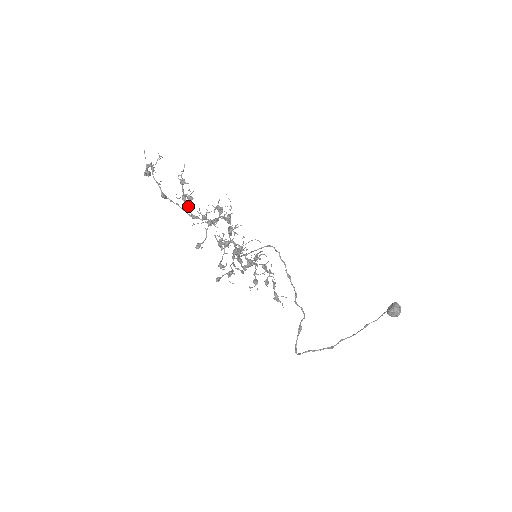
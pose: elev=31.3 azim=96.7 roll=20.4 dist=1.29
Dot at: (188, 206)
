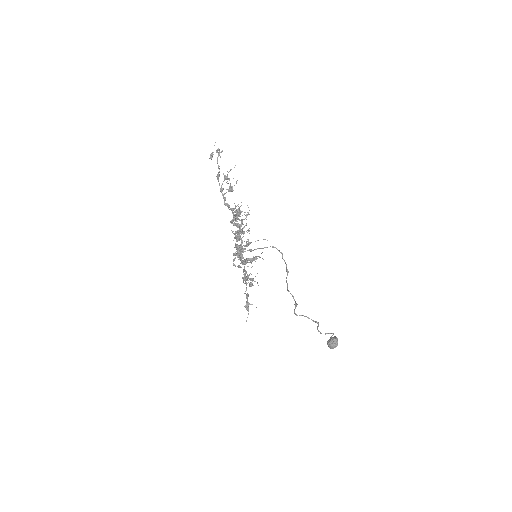
Dot at: occluded
